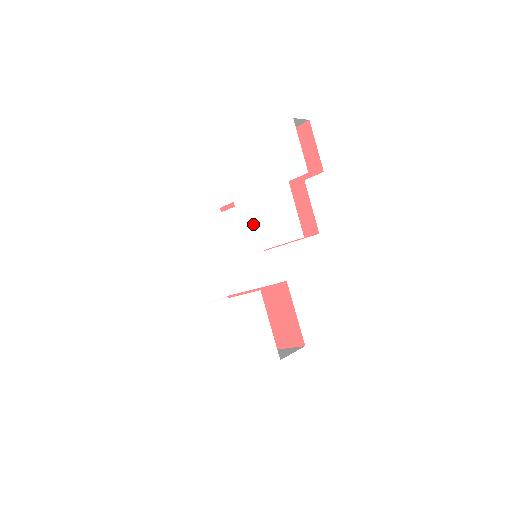
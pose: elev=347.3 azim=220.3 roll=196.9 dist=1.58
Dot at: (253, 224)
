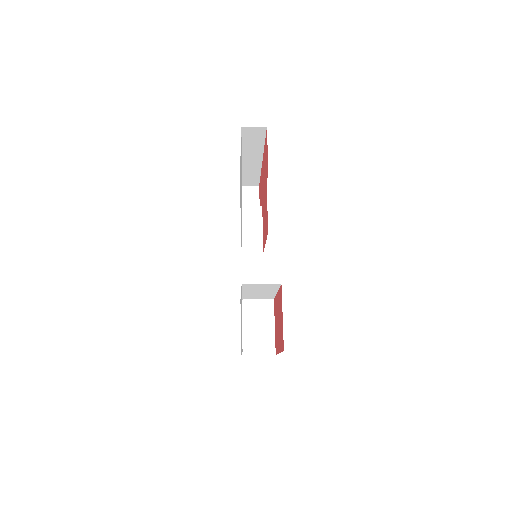
Dot at: occluded
